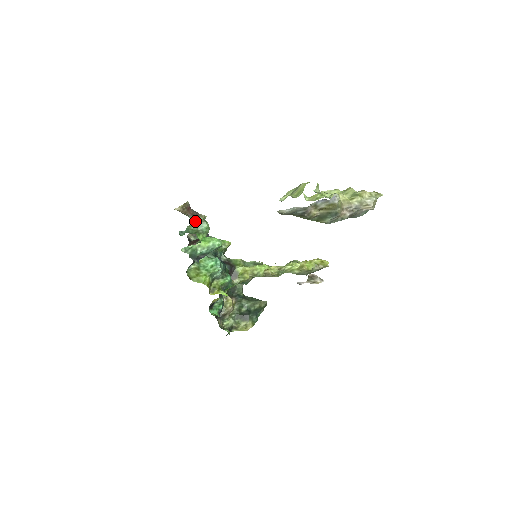
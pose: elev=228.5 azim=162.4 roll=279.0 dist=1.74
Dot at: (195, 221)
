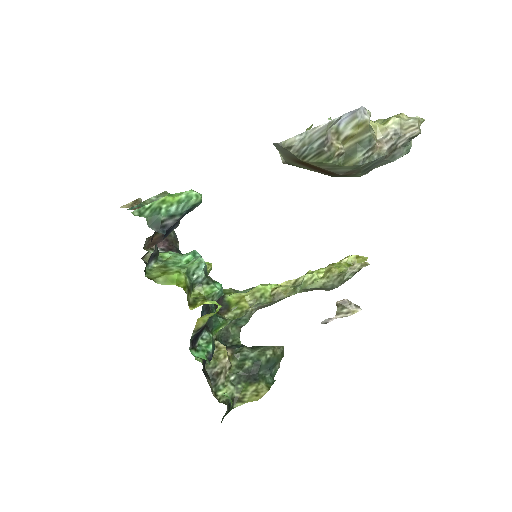
Dot at: occluded
